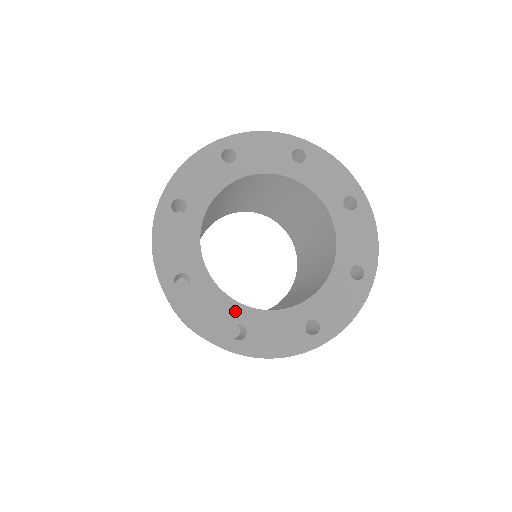
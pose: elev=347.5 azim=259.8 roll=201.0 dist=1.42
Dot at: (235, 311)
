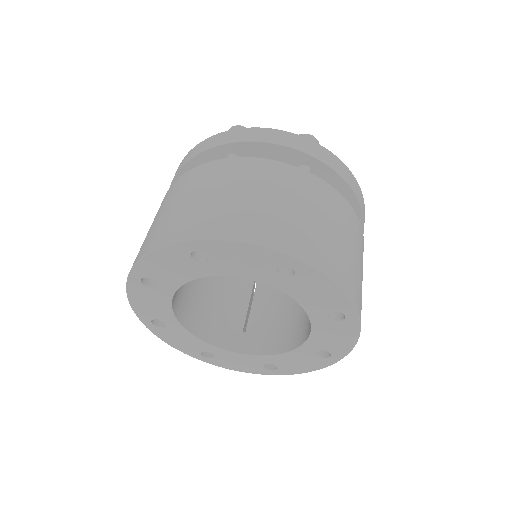
Dot at: (205, 346)
